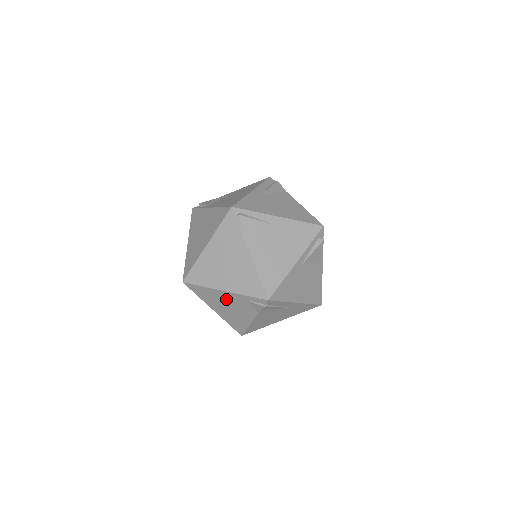
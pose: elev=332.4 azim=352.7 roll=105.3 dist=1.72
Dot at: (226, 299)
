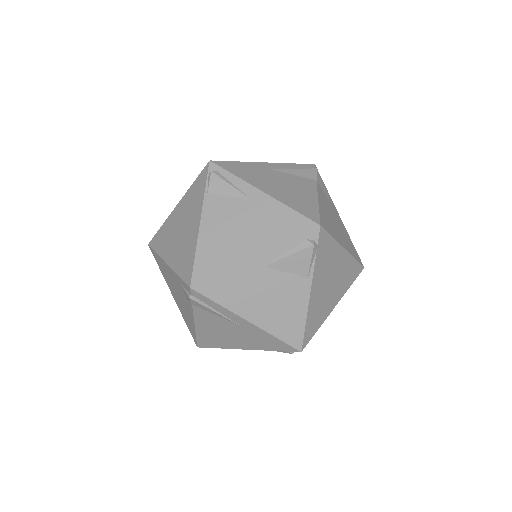
Dot at: (172, 278)
